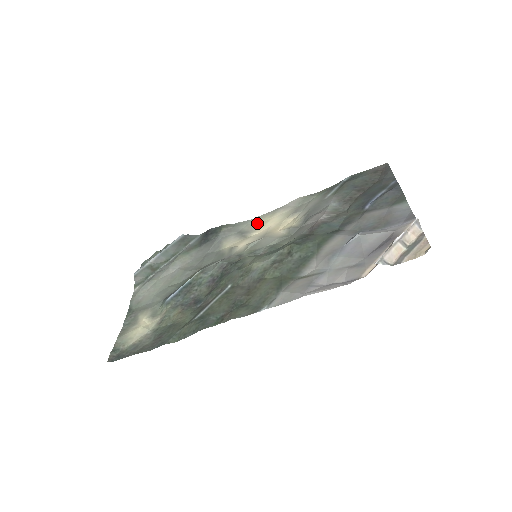
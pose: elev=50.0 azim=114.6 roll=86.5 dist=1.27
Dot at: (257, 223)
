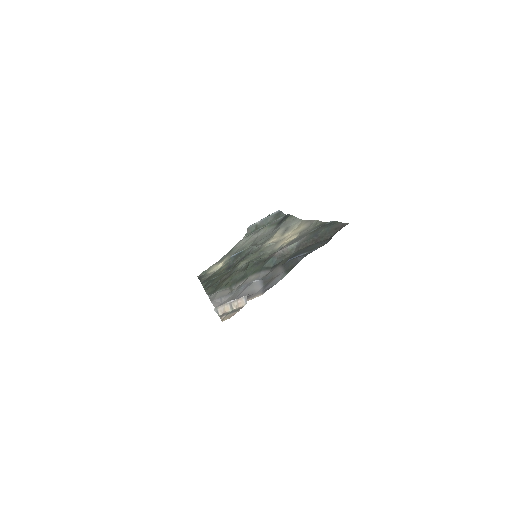
Dot at: (298, 225)
